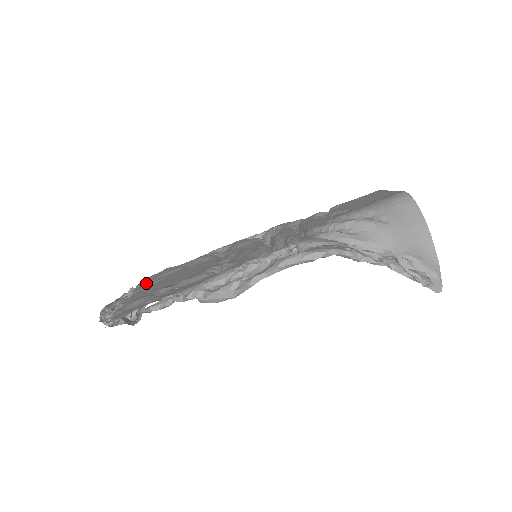
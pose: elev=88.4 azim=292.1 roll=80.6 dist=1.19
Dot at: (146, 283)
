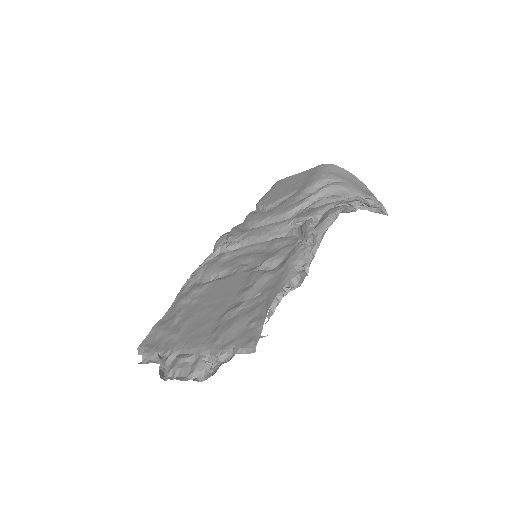
Dot at: (164, 342)
